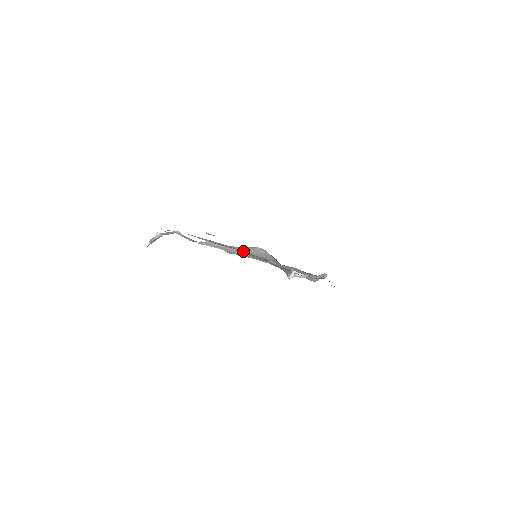
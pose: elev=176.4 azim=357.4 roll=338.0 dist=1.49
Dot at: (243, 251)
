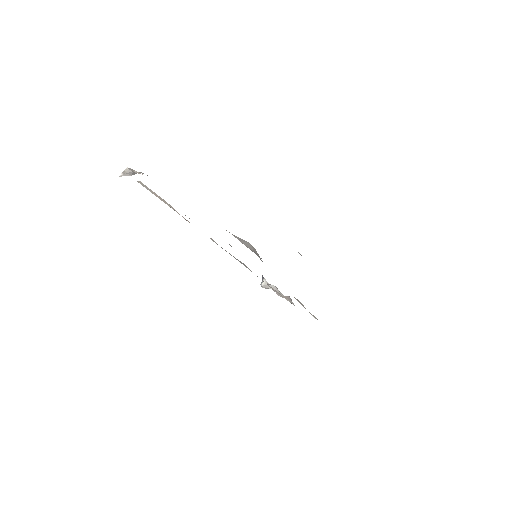
Dot at: (248, 246)
